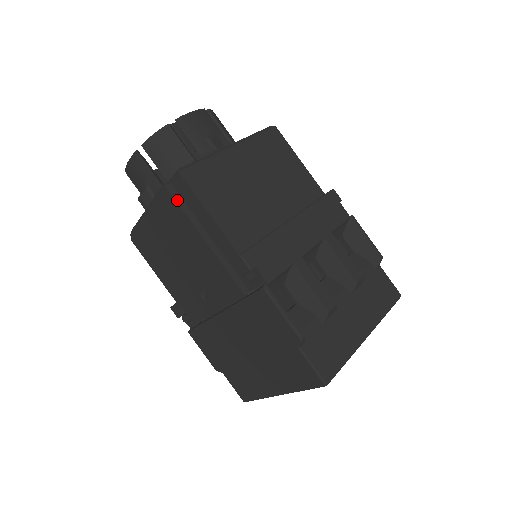
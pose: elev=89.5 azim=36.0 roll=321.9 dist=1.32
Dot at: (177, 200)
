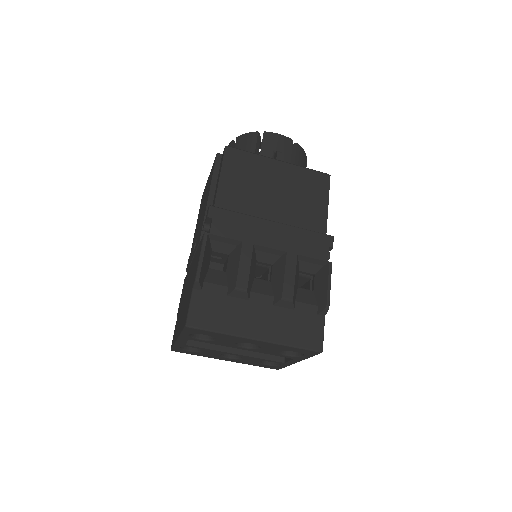
Dot at: (216, 165)
